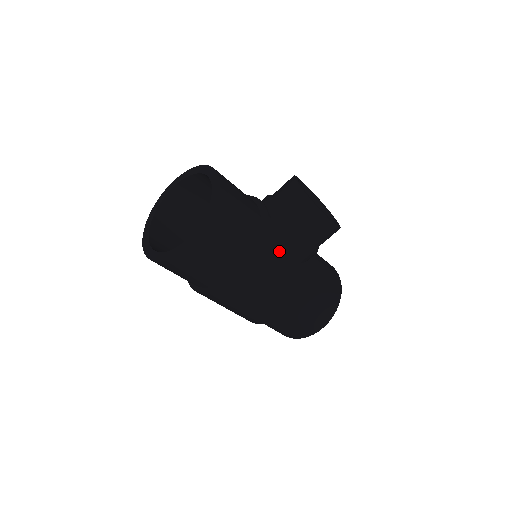
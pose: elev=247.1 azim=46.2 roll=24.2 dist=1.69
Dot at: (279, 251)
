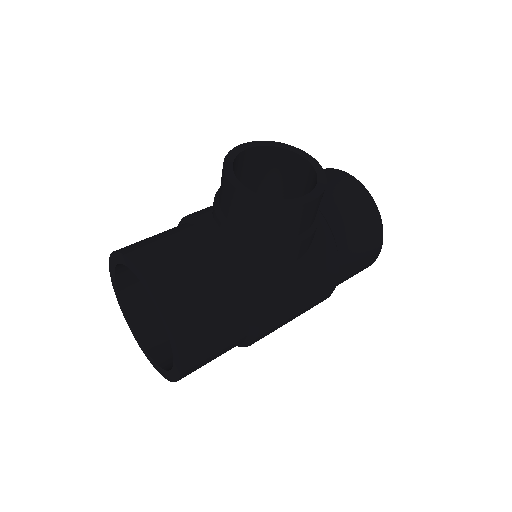
Dot at: (275, 271)
